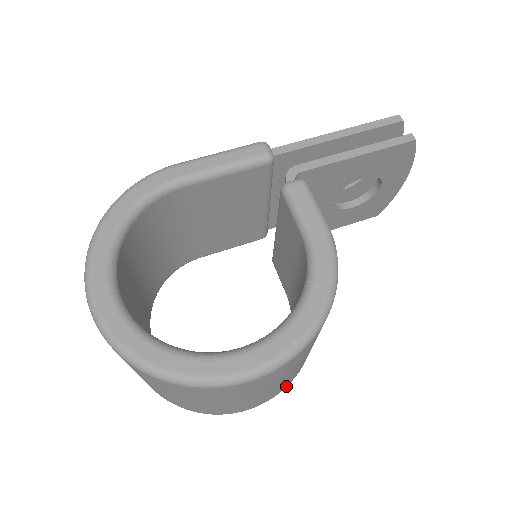
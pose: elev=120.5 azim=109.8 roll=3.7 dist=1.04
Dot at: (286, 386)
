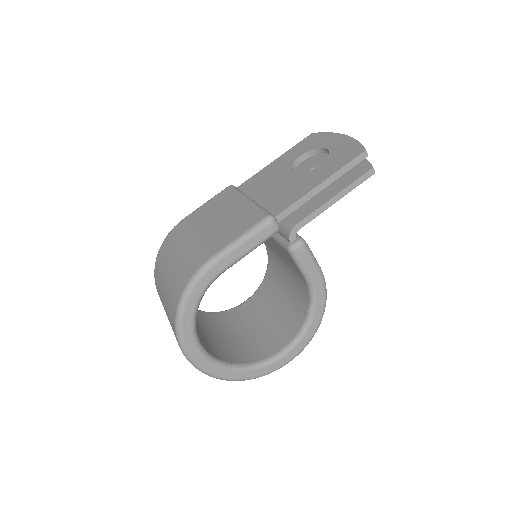
Dot at: occluded
